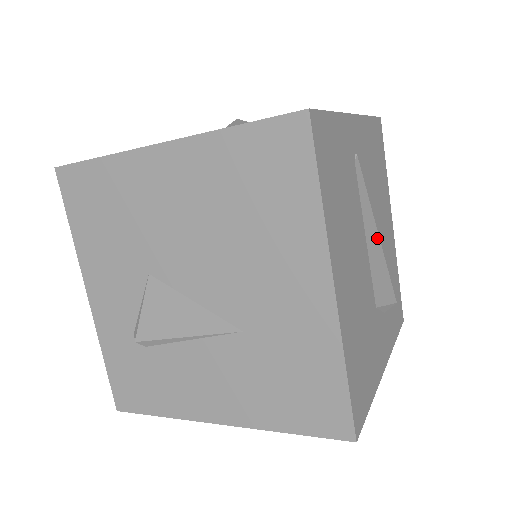
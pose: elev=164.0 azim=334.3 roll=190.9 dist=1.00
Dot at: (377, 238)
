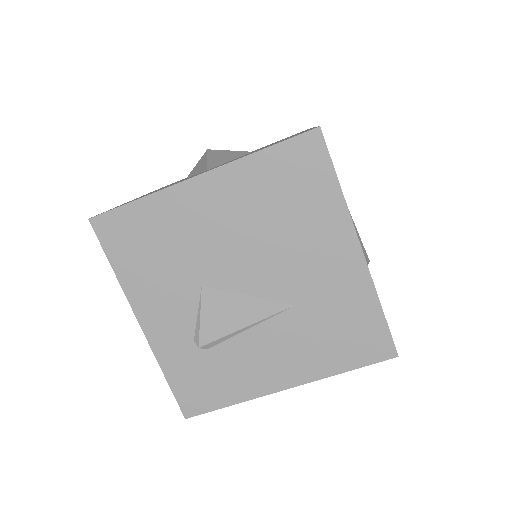
Dot at: occluded
